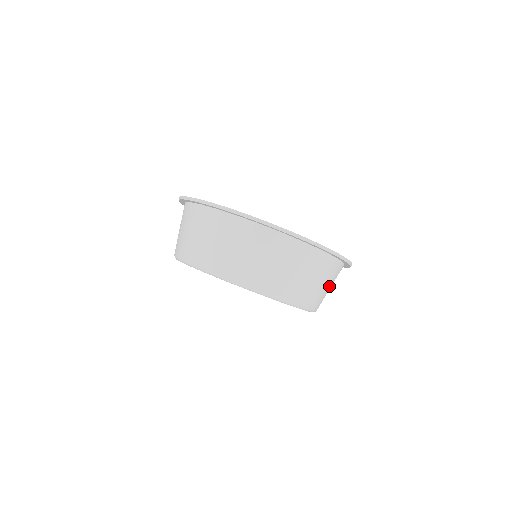
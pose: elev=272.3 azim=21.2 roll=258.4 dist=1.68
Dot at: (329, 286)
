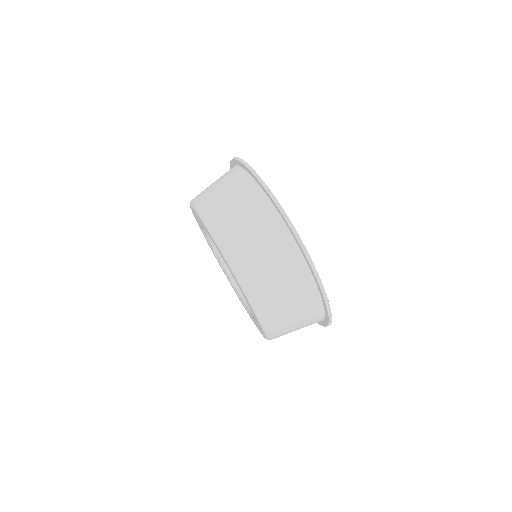
Dot at: (271, 265)
